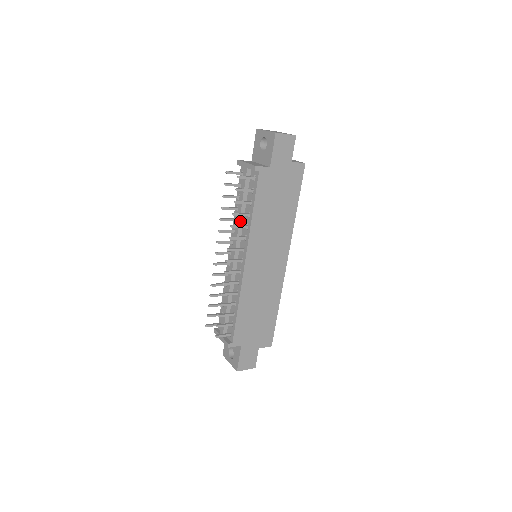
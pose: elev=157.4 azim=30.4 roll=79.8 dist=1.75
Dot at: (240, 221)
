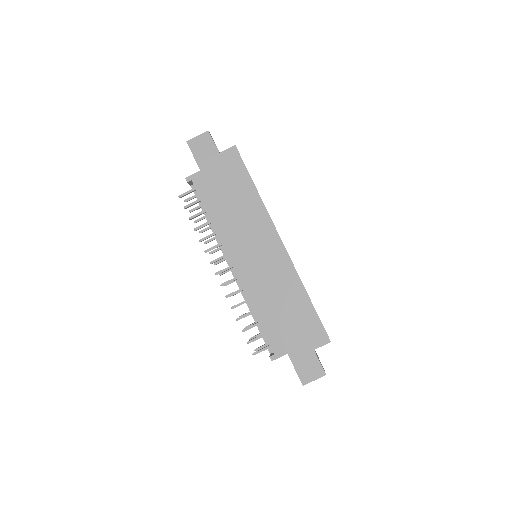
Dot at: occluded
